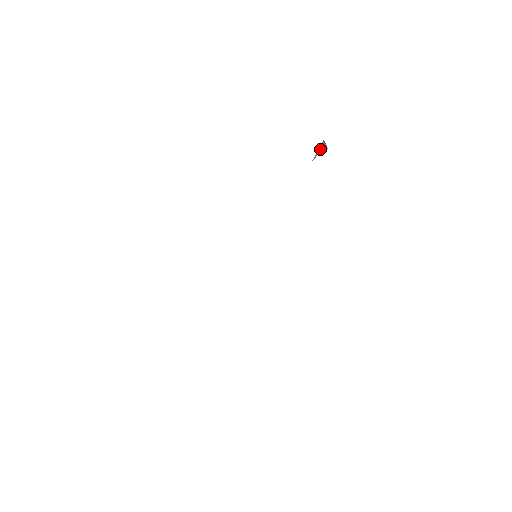
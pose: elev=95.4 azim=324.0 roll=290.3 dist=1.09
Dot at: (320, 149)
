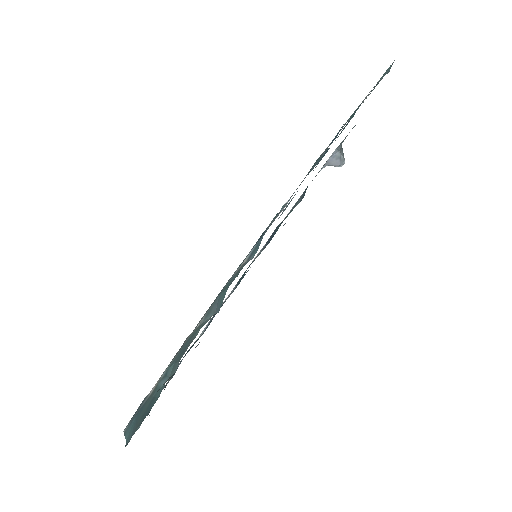
Dot at: (331, 159)
